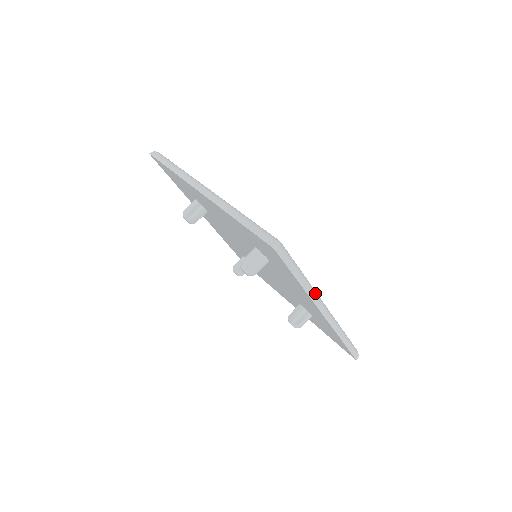
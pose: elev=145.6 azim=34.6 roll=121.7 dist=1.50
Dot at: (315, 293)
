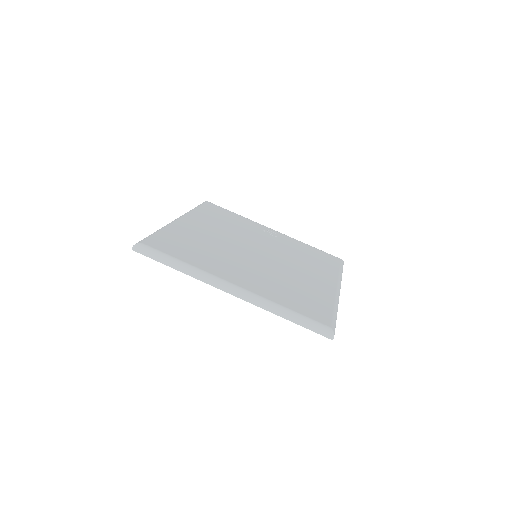
Dot at: (204, 275)
